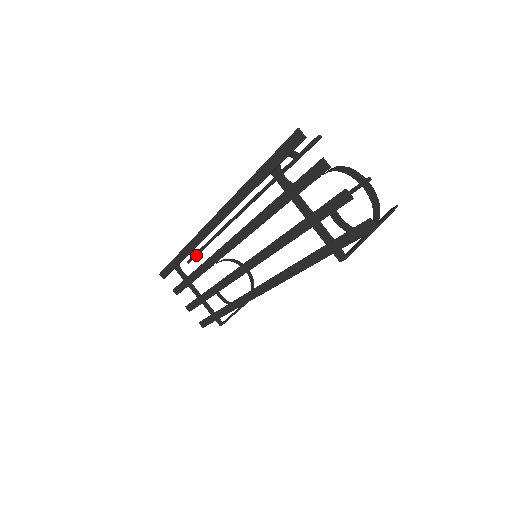
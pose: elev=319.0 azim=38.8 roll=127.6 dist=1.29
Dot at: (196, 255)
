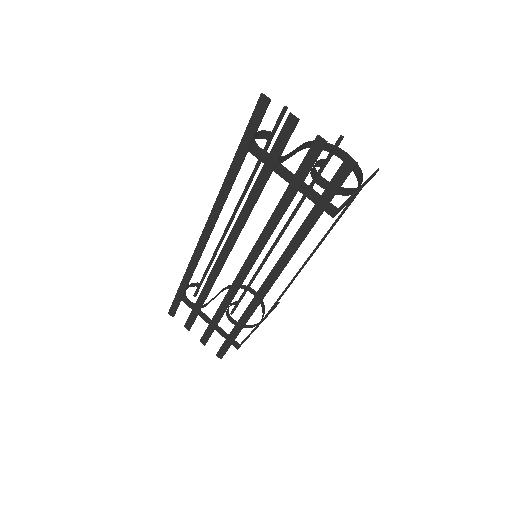
Dot at: (201, 284)
